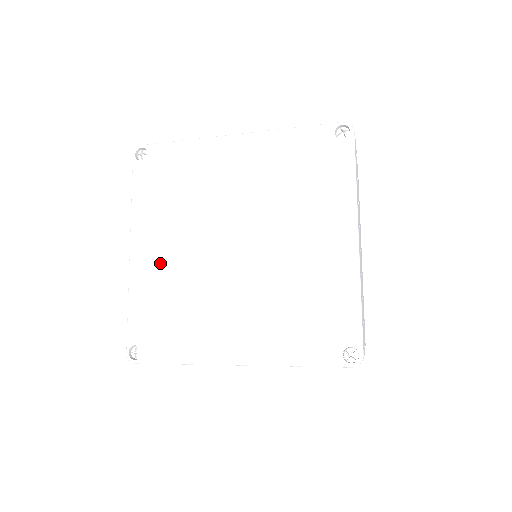
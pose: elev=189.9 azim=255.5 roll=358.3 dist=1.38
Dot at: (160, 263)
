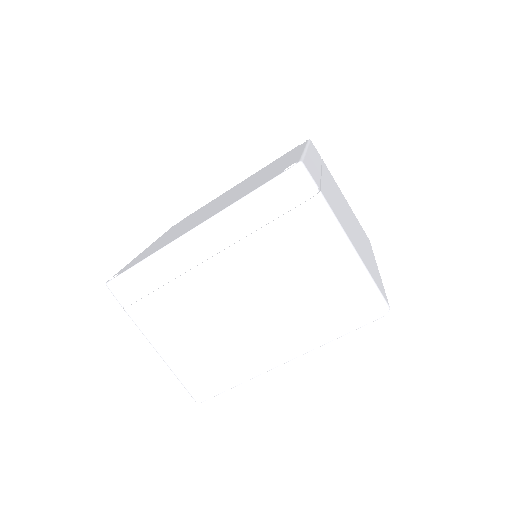
Dot at: occluded
